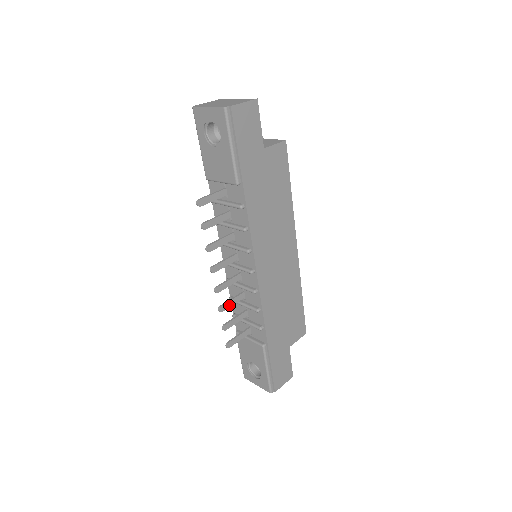
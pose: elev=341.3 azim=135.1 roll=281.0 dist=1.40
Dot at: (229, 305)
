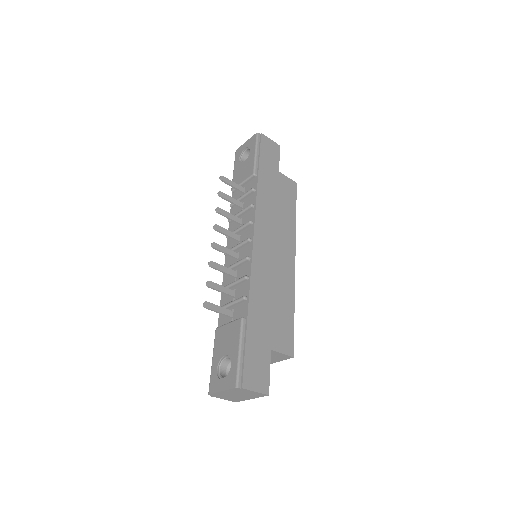
Dot at: (220, 268)
